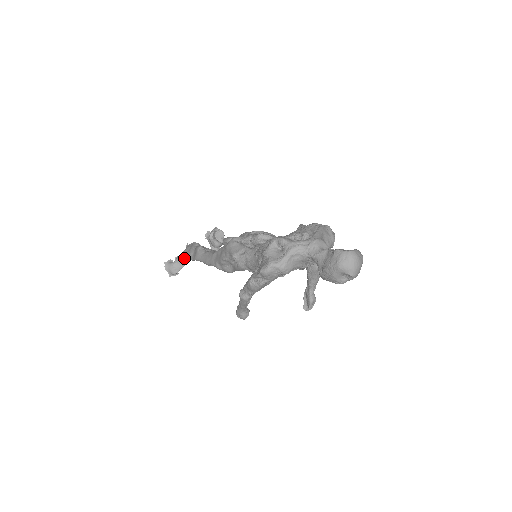
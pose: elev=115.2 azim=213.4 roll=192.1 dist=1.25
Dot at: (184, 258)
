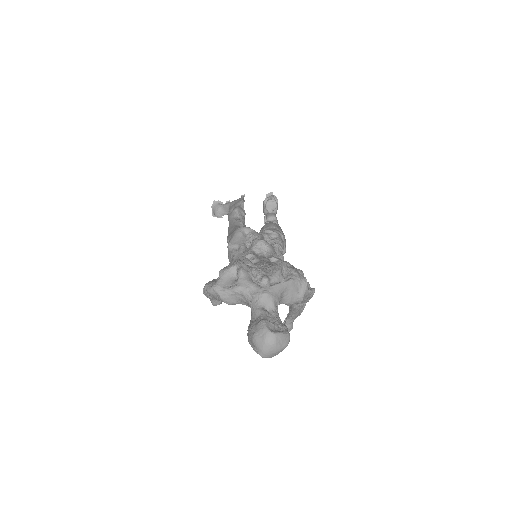
Dot at: (229, 208)
